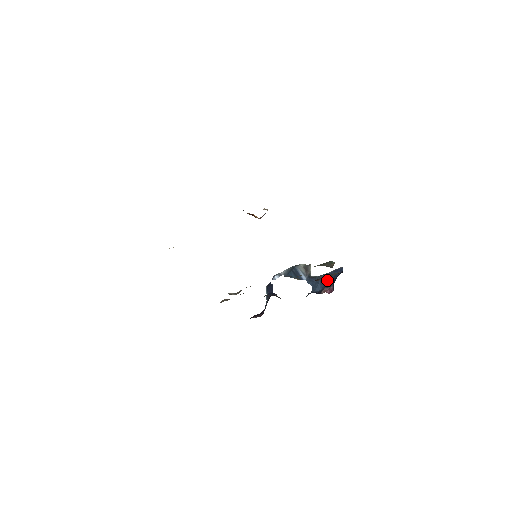
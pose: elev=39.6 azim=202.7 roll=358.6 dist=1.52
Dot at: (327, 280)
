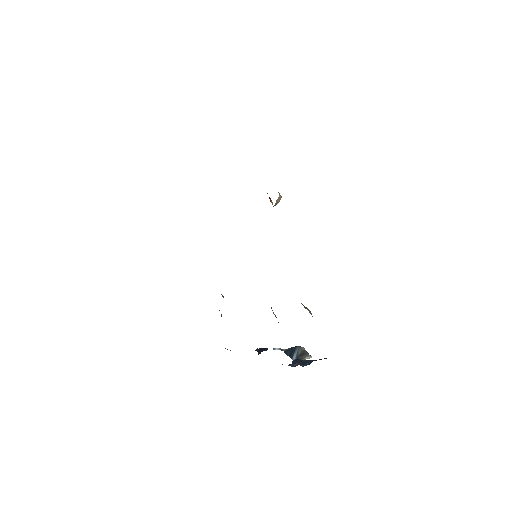
Dot at: (306, 362)
